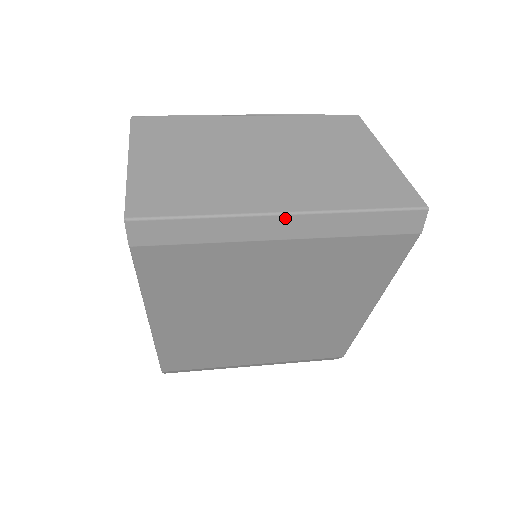
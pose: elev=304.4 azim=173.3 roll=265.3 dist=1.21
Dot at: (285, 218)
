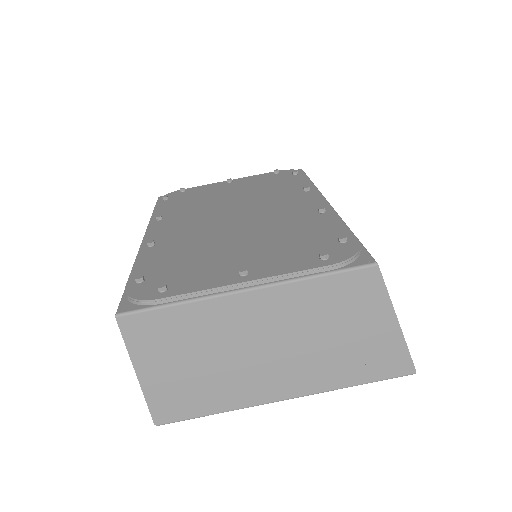
Dot at: (287, 398)
